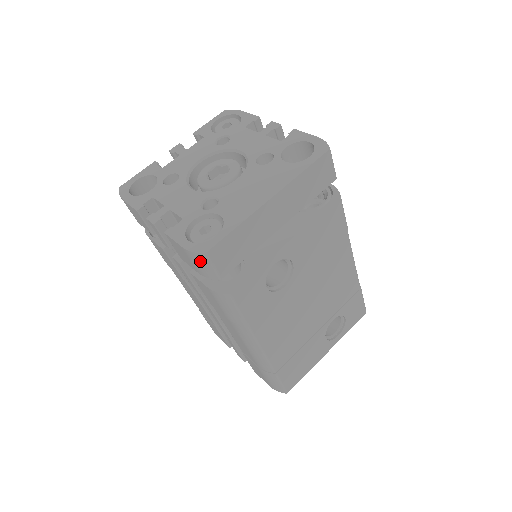
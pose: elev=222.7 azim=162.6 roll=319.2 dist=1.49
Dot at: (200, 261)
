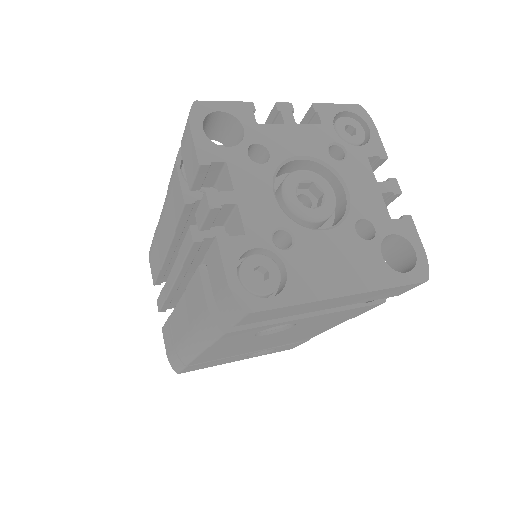
Dot at: (232, 306)
